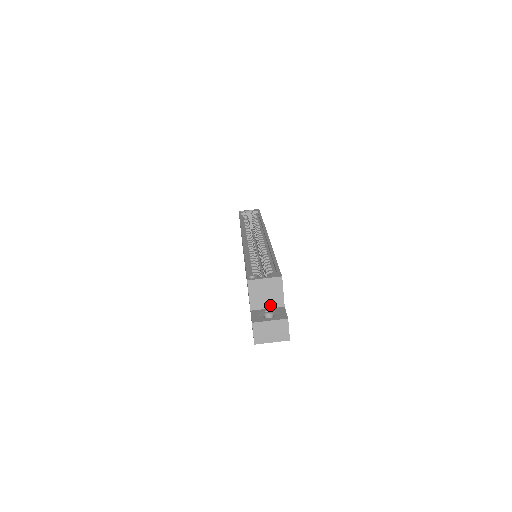
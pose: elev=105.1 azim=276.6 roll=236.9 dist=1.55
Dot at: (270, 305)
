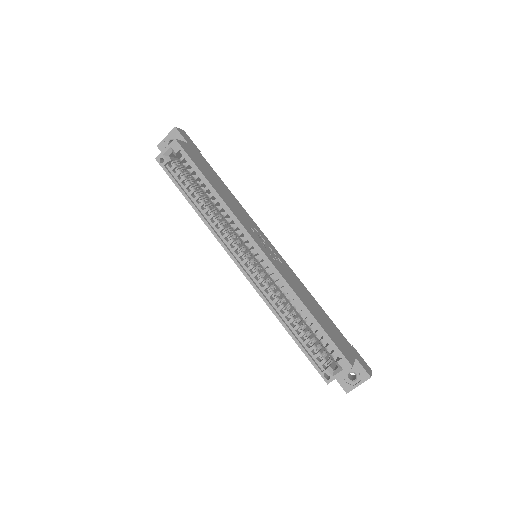
Dot at: occluded
